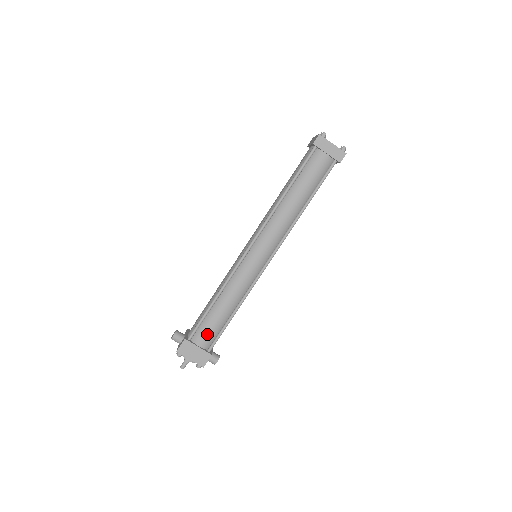
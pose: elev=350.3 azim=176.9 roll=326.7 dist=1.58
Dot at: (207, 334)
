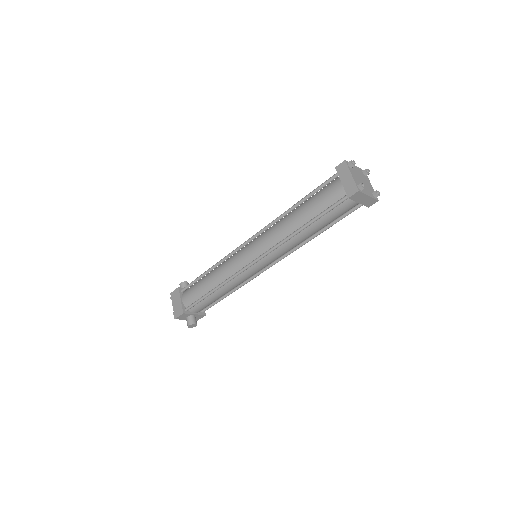
Dot at: (190, 294)
